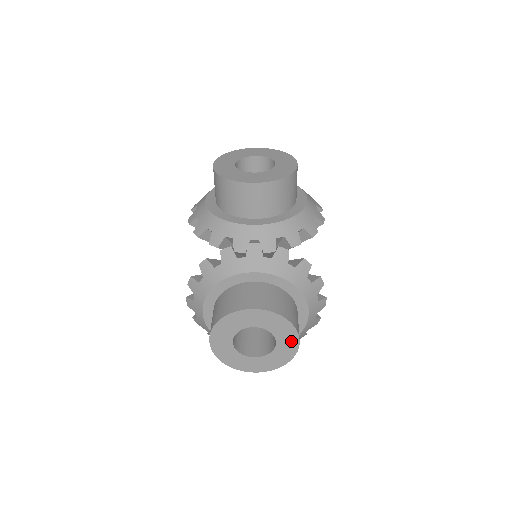
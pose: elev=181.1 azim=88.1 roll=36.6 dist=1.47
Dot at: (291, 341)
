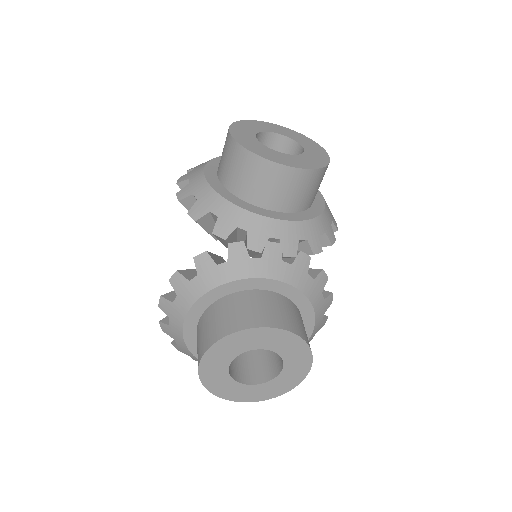
Dot at: (300, 369)
